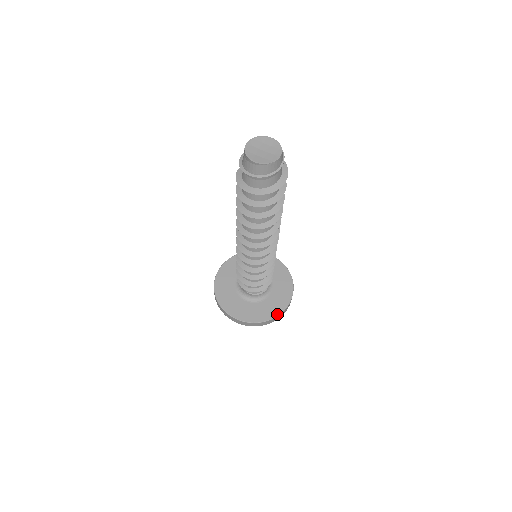
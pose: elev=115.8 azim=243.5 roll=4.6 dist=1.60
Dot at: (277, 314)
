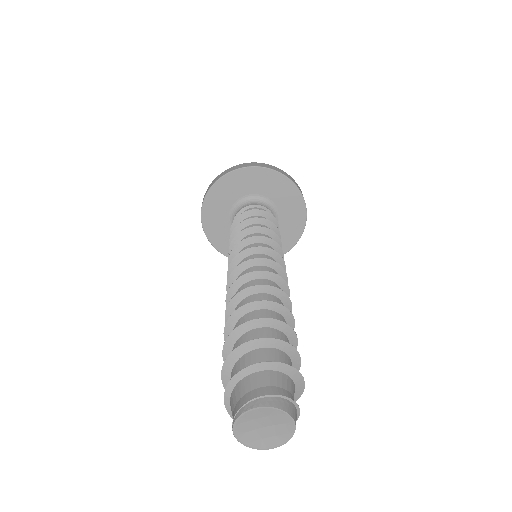
Dot at: (303, 225)
